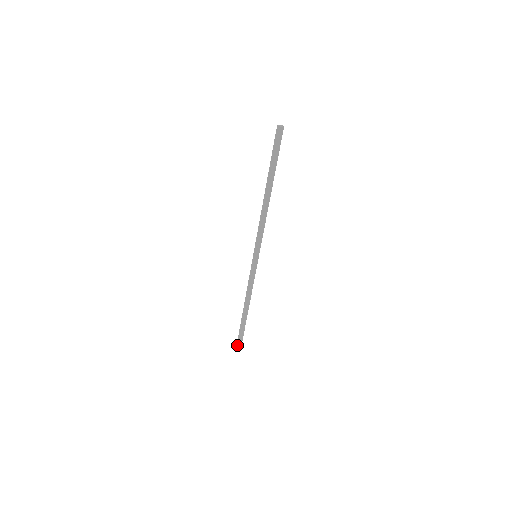
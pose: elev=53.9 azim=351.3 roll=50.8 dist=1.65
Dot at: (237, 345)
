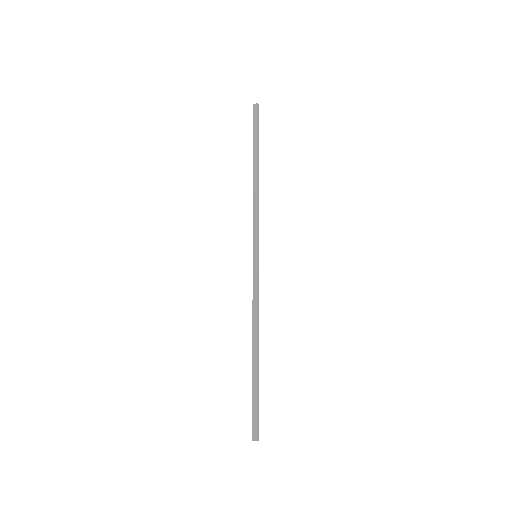
Dot at: (253, 435)
